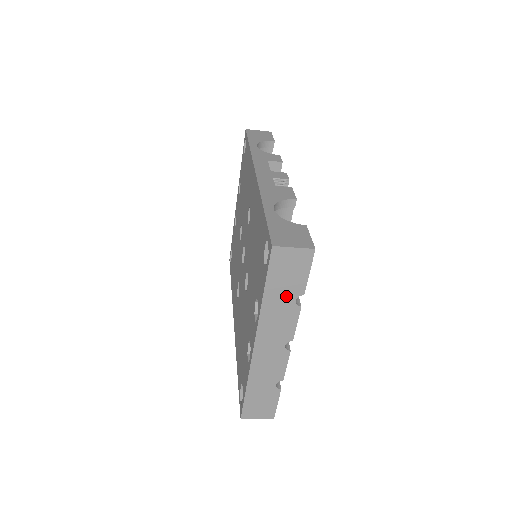
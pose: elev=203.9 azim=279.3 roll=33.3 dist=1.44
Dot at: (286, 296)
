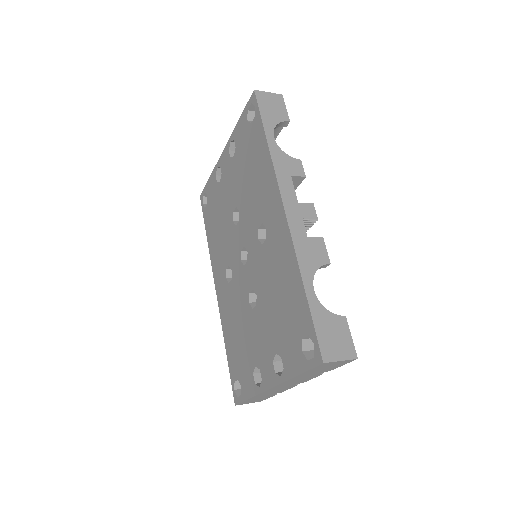
Dot at: (315, 373)
